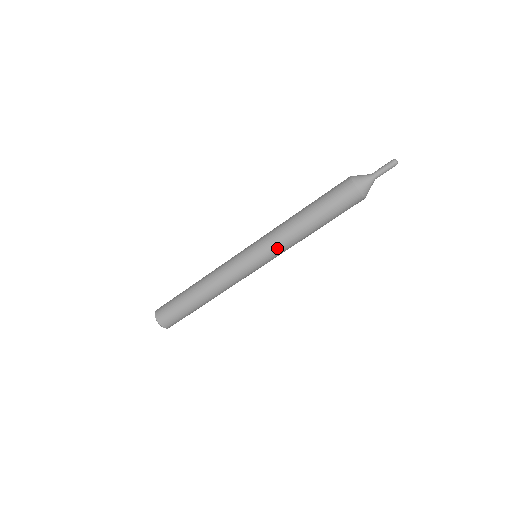
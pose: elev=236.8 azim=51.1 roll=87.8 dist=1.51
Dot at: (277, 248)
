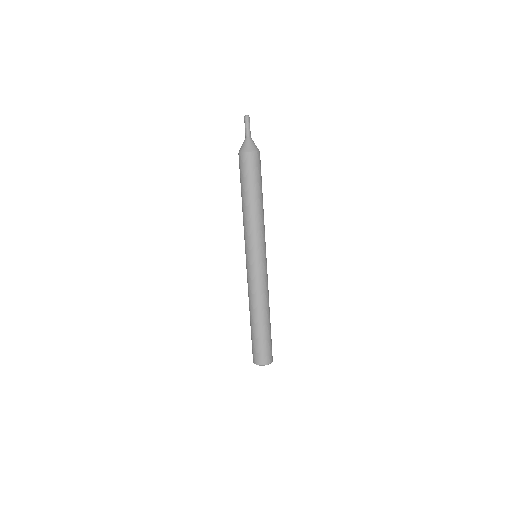
Dot at: (257, 235)
